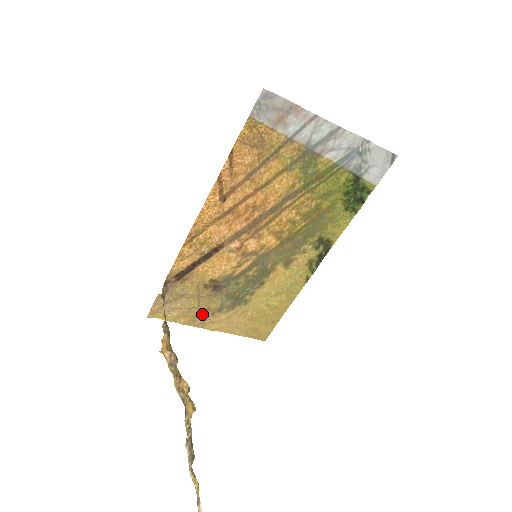
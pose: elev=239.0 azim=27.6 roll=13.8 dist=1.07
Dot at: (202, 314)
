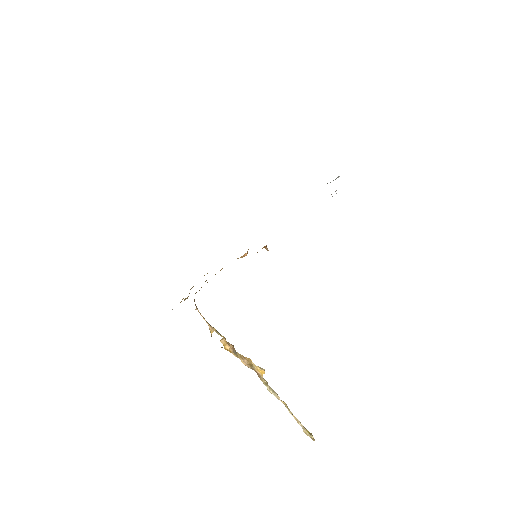
Dot at: occluded
